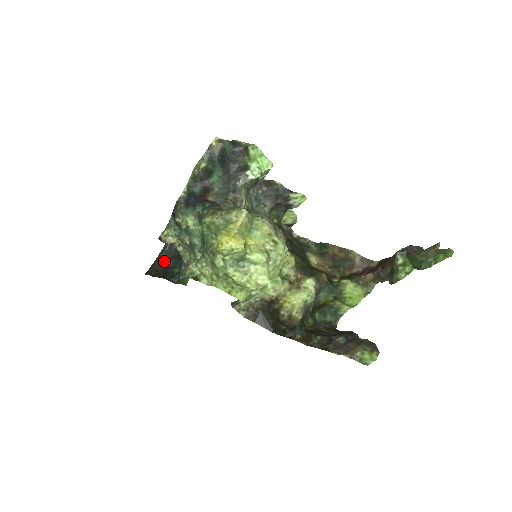
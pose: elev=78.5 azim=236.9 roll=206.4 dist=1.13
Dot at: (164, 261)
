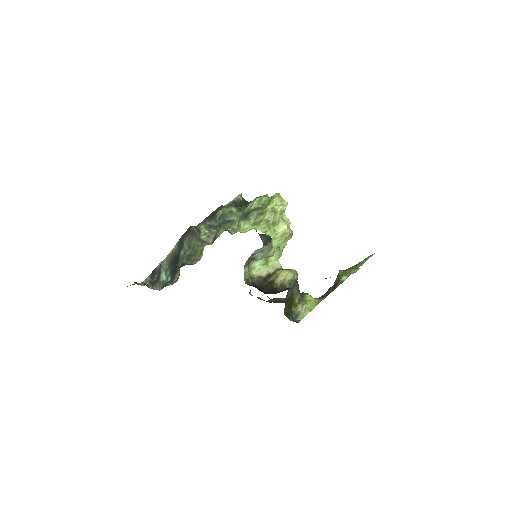
Dot at: occluded
